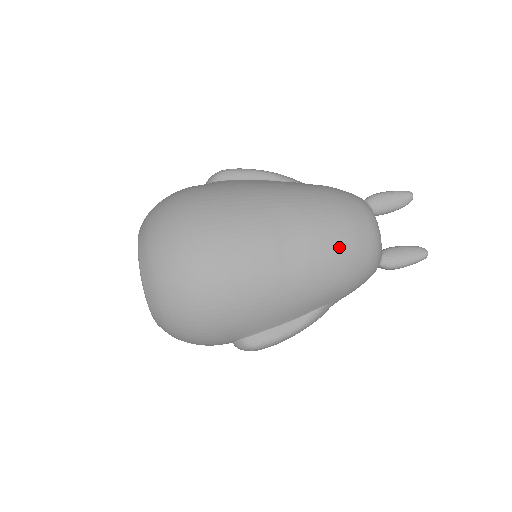
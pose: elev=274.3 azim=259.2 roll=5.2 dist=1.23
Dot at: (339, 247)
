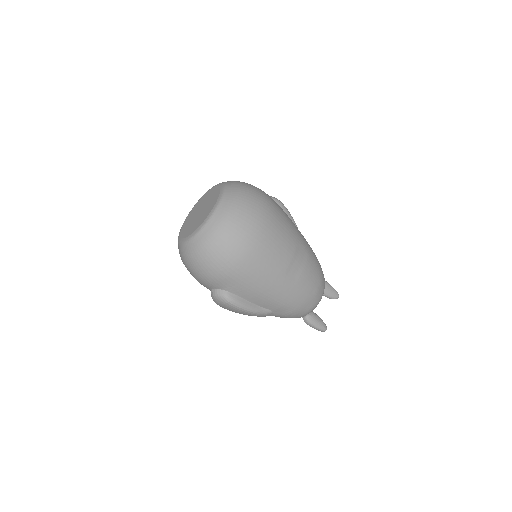
Dot at: (310, 289)
